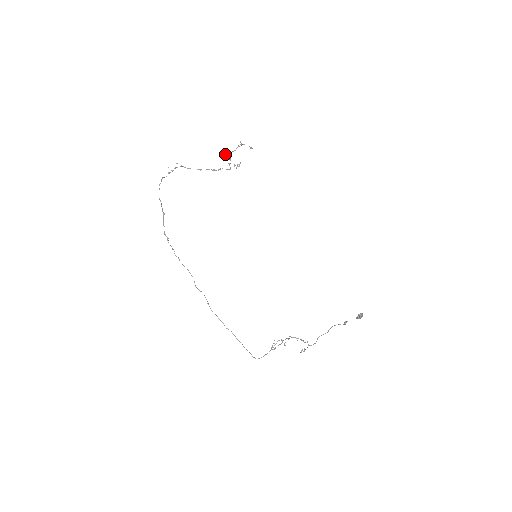
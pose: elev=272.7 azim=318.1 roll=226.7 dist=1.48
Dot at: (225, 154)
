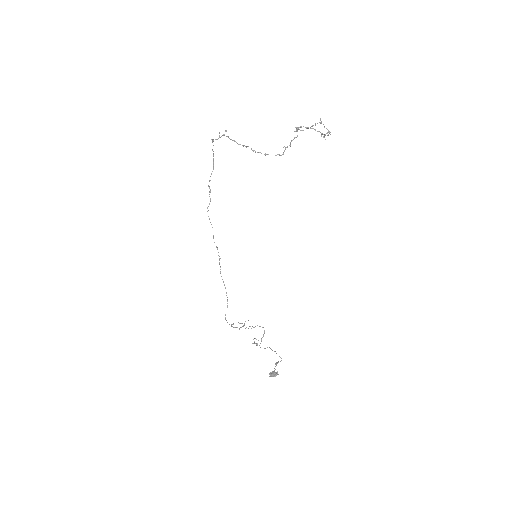
Dot at: (296, 128)
